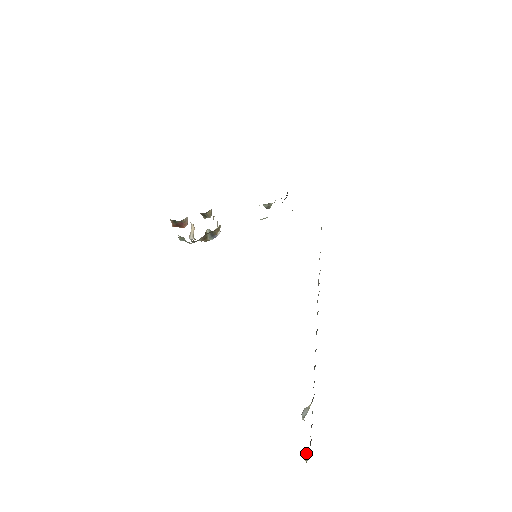
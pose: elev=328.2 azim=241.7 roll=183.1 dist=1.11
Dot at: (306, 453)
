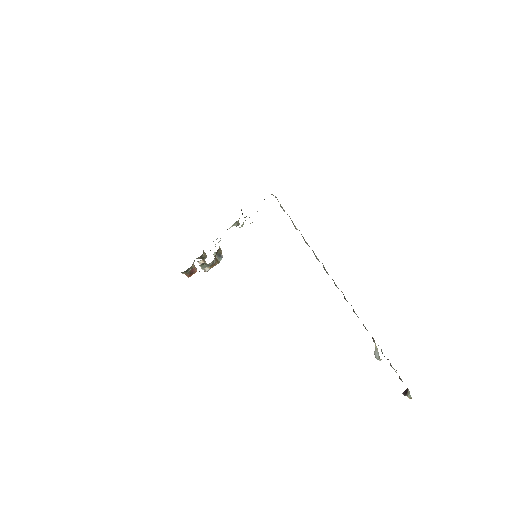
Dot at: (405, 393)
